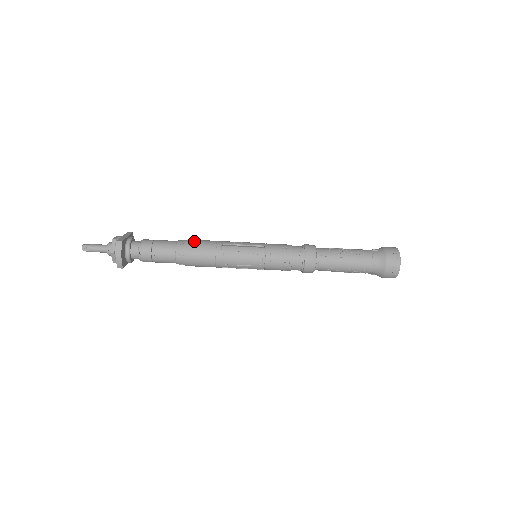
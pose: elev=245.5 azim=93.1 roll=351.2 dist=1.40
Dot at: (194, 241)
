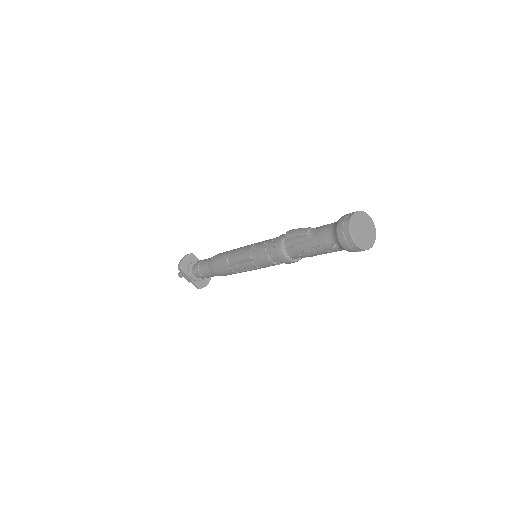
Dot at: (220, 275)
